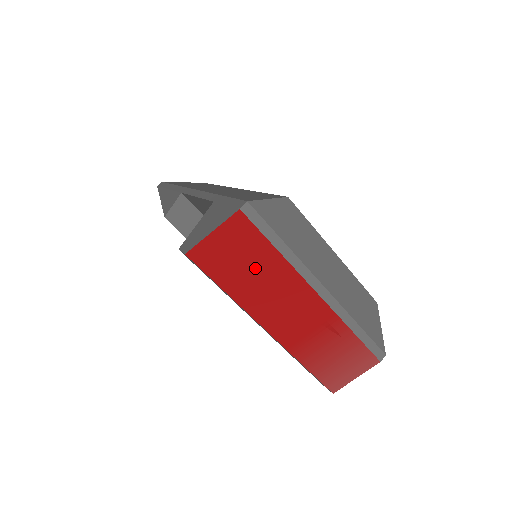
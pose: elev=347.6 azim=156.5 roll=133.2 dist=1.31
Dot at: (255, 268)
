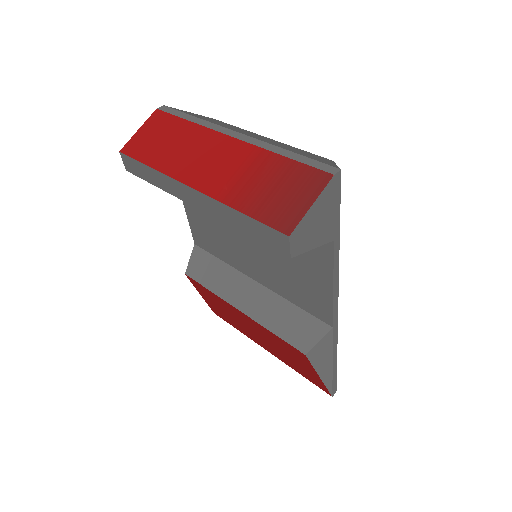
Dot at: (172, 140)
